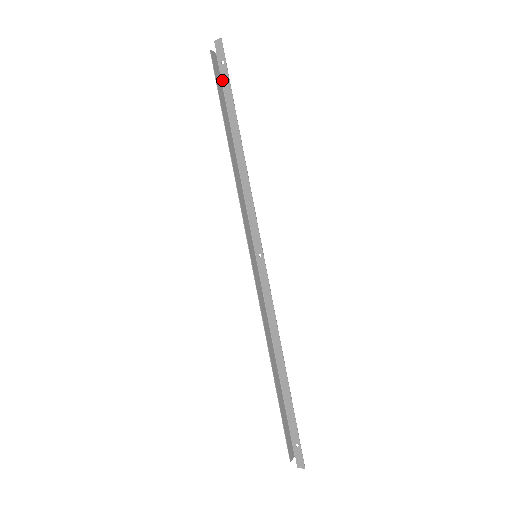
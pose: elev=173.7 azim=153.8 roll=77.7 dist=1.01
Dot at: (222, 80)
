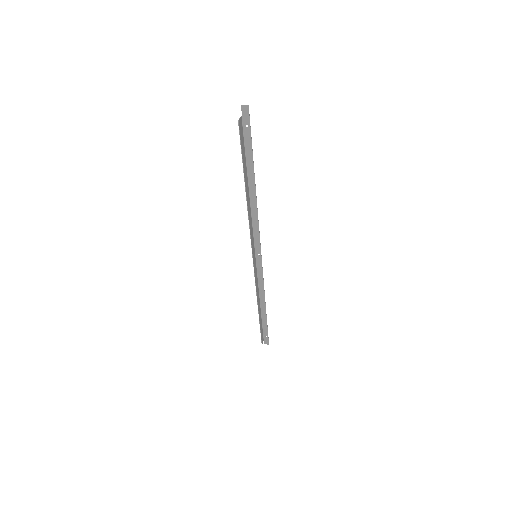
Dot at: (244, 139)
